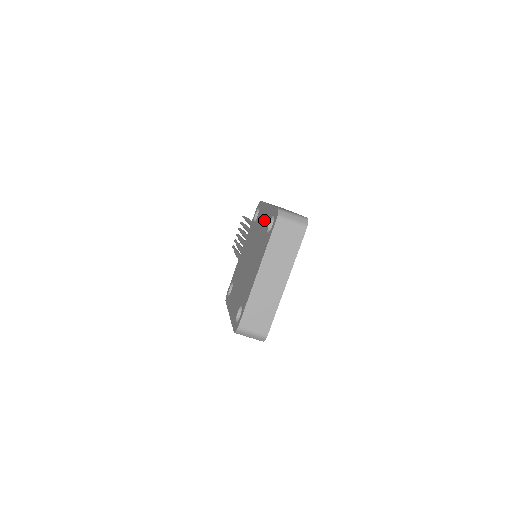
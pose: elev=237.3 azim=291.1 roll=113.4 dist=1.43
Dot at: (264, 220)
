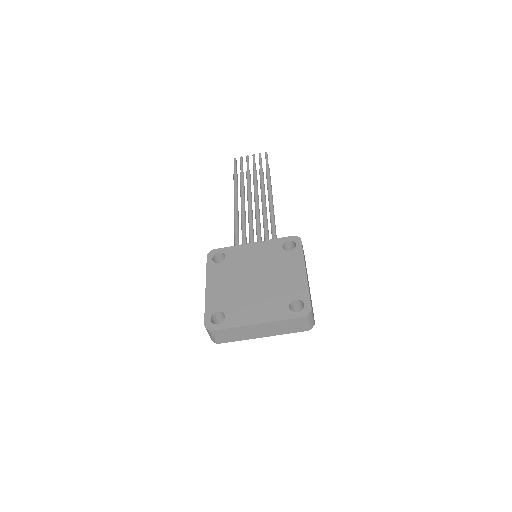
Dot at: (293, 281)
